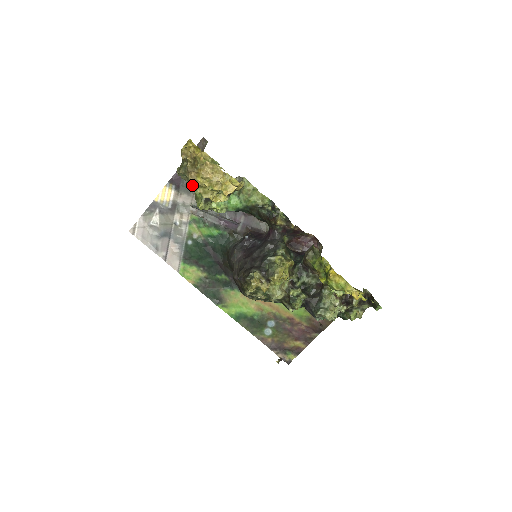
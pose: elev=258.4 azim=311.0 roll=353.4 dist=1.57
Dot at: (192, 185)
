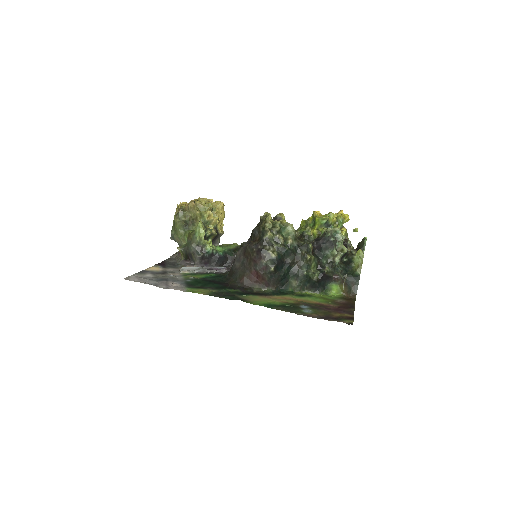
Dot at: (182, 246)
